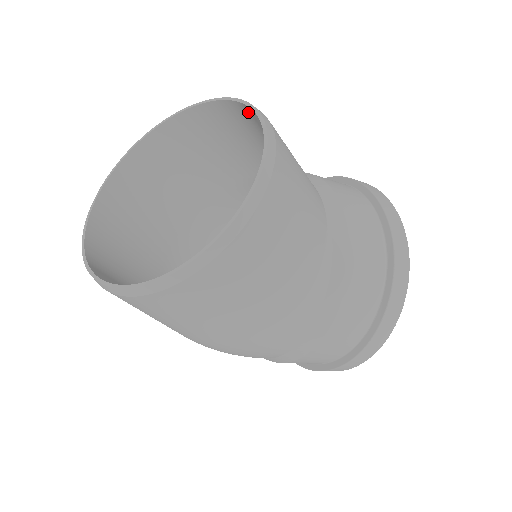
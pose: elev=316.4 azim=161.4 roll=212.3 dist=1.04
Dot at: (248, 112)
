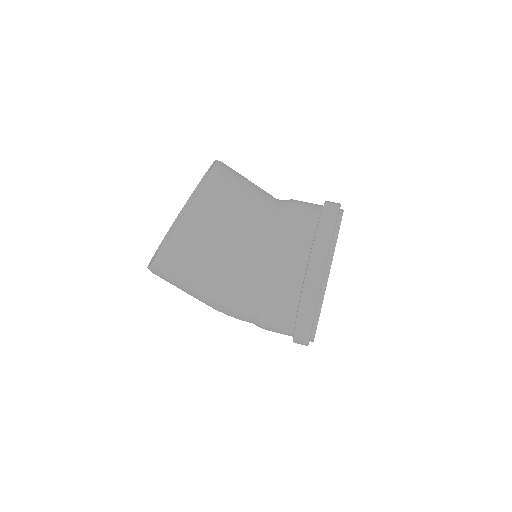
Dot at: occluded
